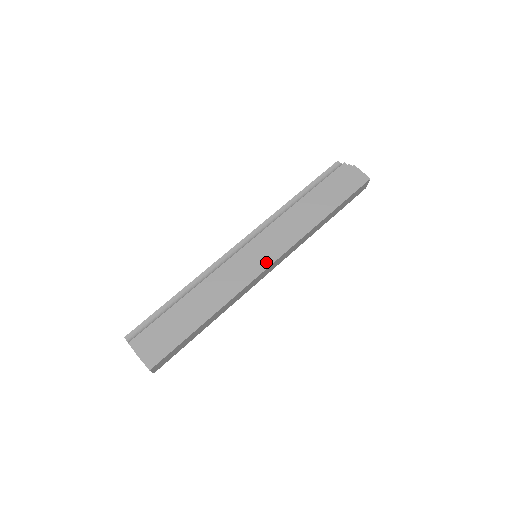
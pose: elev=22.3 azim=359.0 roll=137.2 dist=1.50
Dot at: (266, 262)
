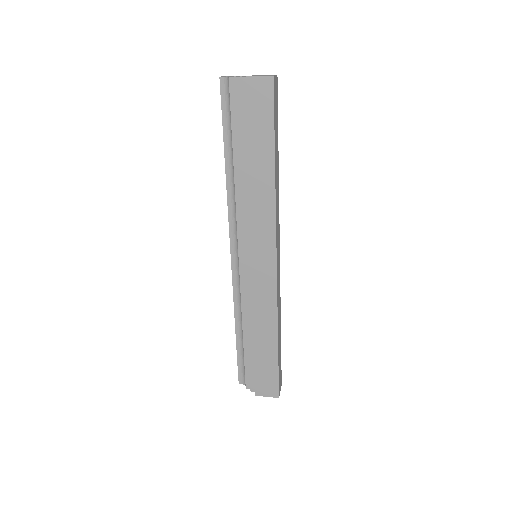
Dot at: (270, 262)
